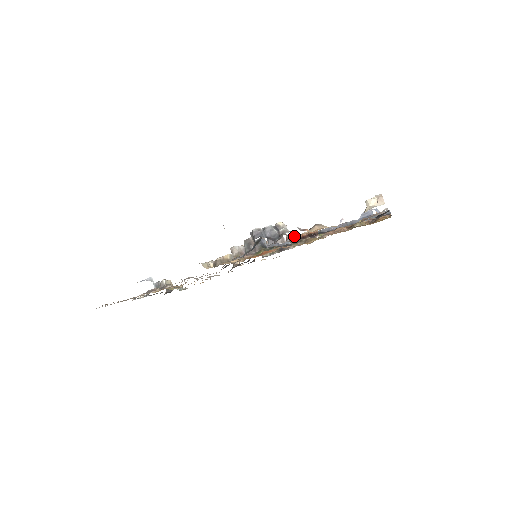
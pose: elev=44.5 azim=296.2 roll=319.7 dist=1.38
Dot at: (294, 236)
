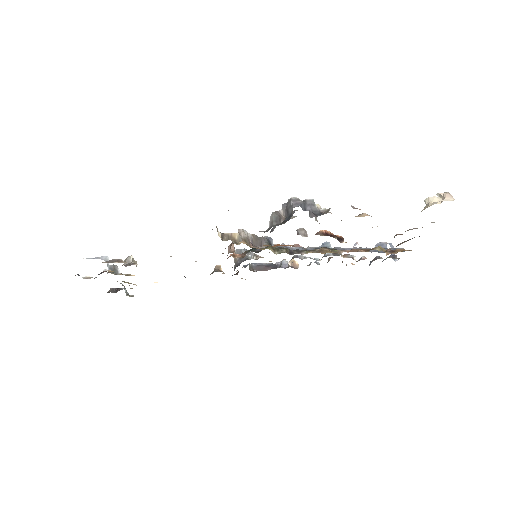
Dot at: occluded
